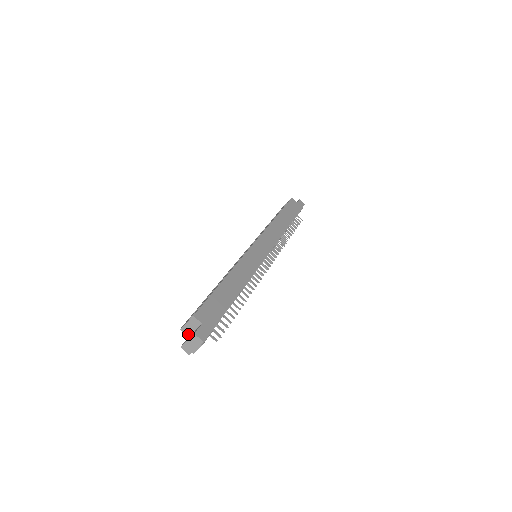
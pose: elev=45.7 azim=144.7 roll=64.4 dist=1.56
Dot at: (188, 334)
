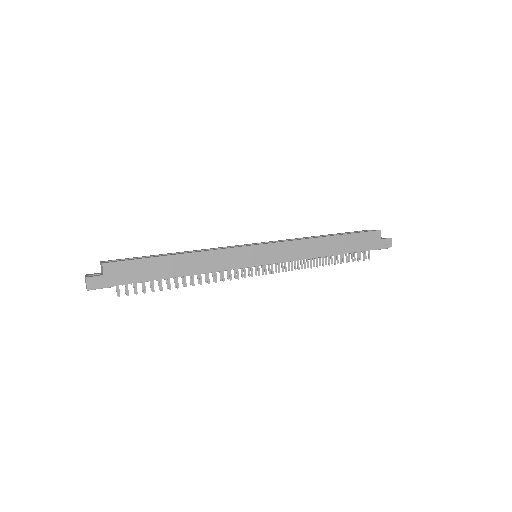
Dot at: (101, 271)
